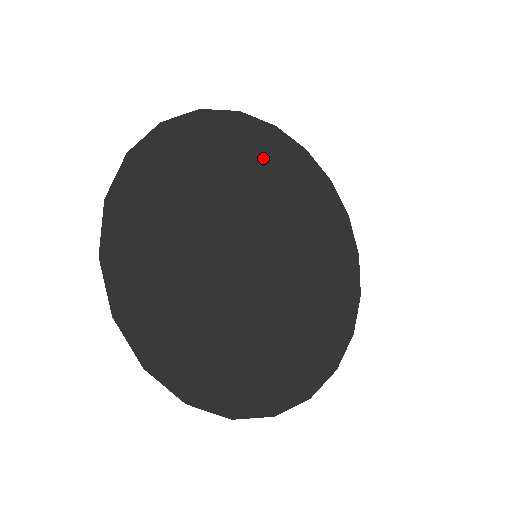
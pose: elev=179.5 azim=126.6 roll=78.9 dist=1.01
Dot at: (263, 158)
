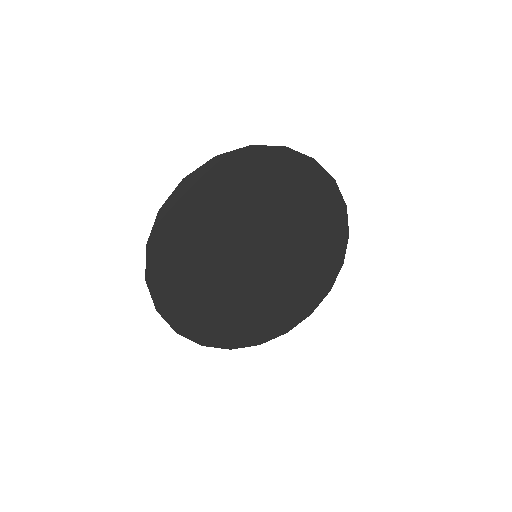
Dot at: (292, 185)
